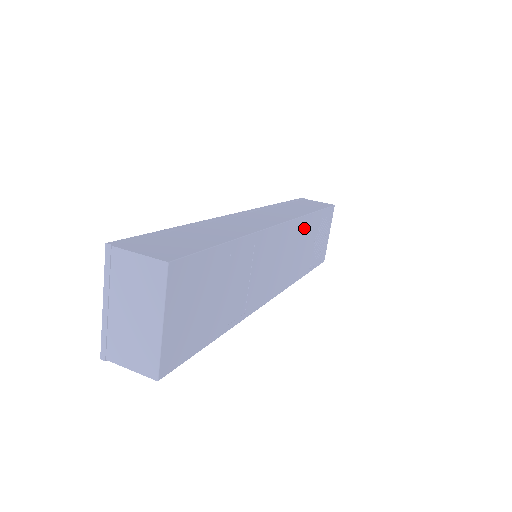
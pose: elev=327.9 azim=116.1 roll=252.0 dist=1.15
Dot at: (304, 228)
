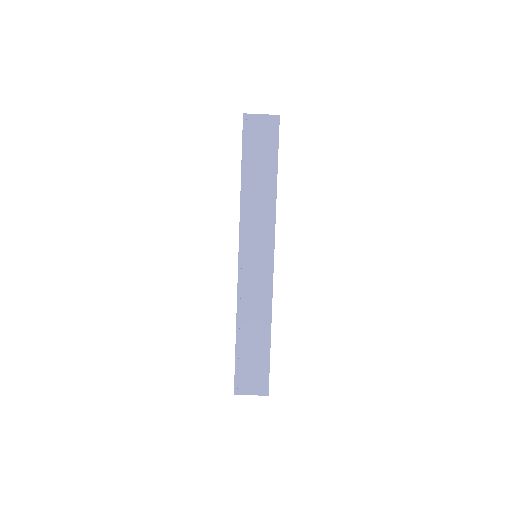
Dot at: occluded
